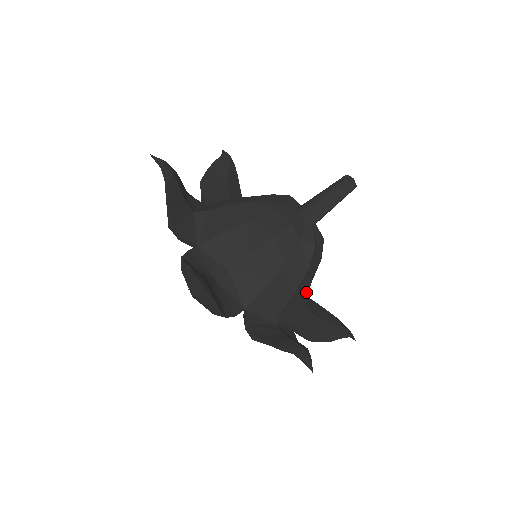
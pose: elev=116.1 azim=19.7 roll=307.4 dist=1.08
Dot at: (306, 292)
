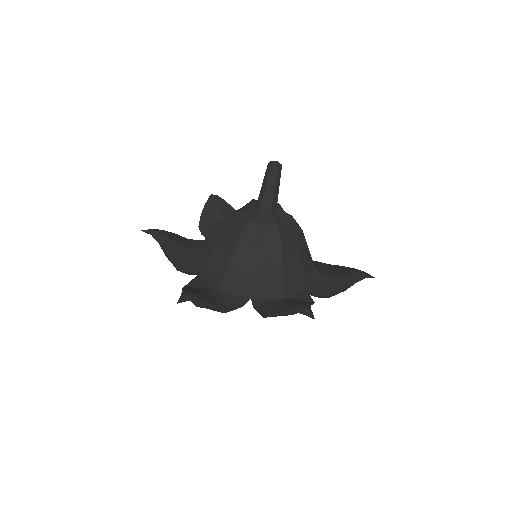
Dot at: (300, 262)
